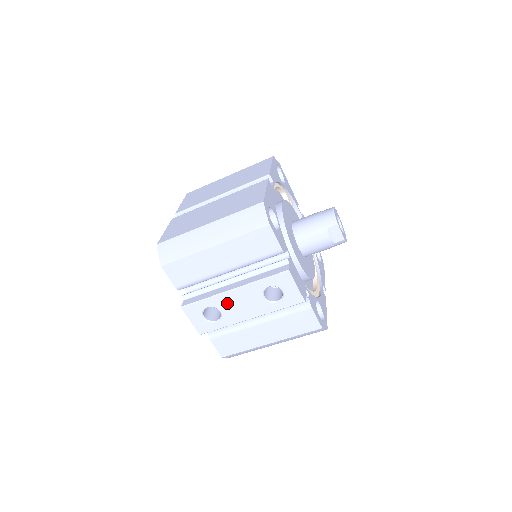
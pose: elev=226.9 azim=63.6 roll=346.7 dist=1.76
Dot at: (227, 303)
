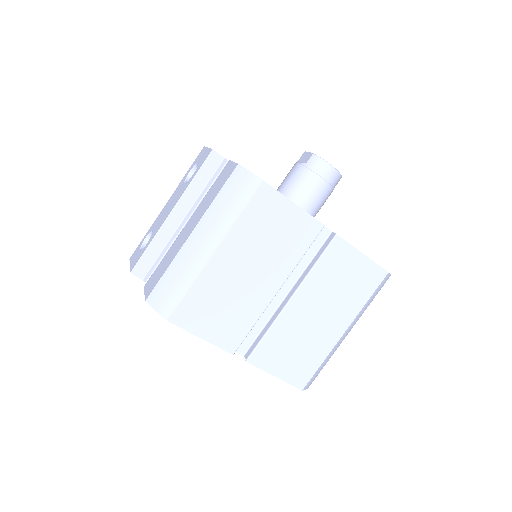
Dot at: (160, 218)
